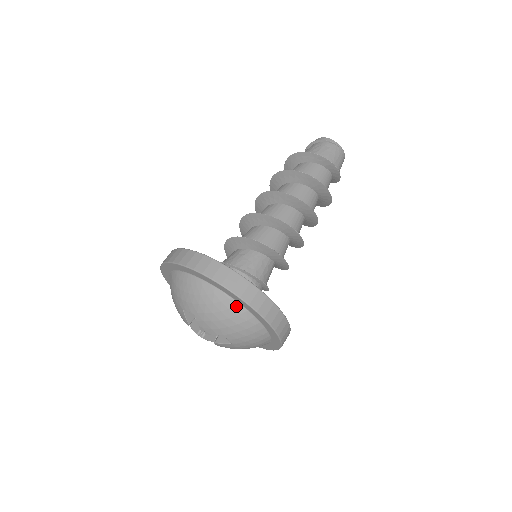
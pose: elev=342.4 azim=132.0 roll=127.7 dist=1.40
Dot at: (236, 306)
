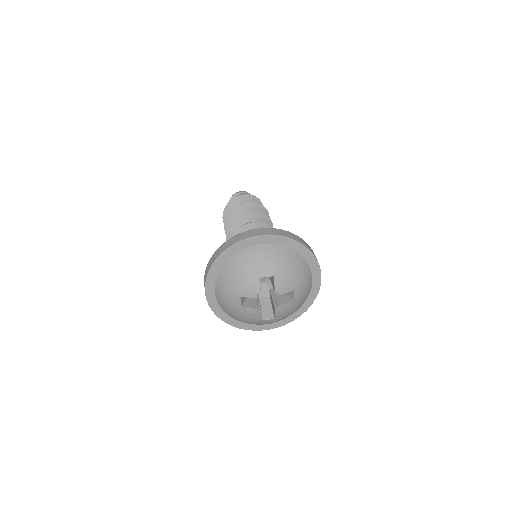
Dot at: (303, 261)
